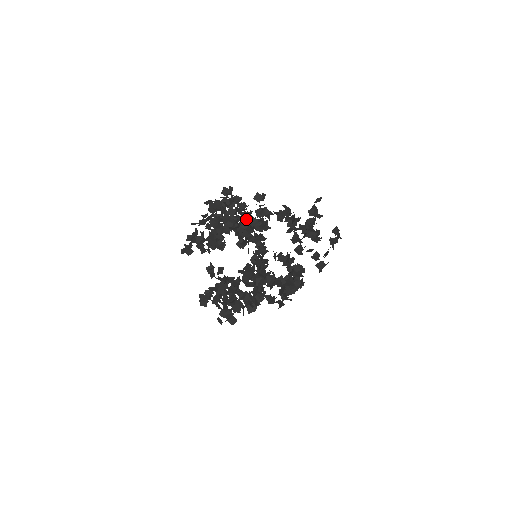
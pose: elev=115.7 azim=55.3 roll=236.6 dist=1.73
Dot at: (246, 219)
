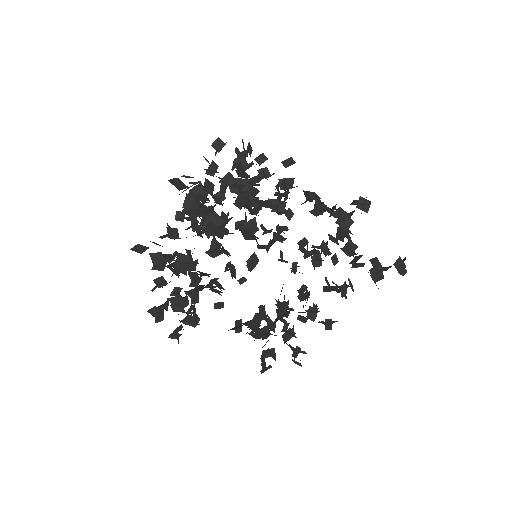
Dot at: (240, 158)
